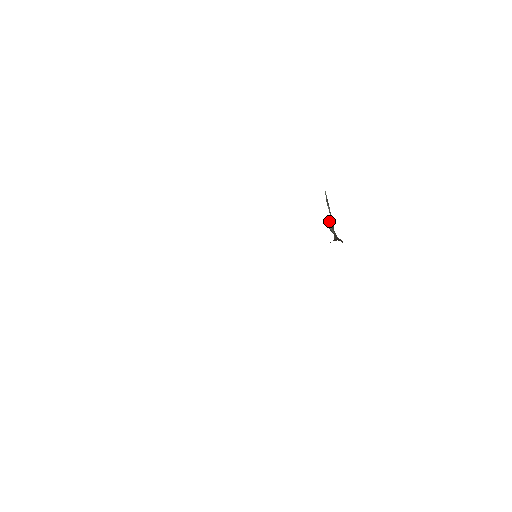
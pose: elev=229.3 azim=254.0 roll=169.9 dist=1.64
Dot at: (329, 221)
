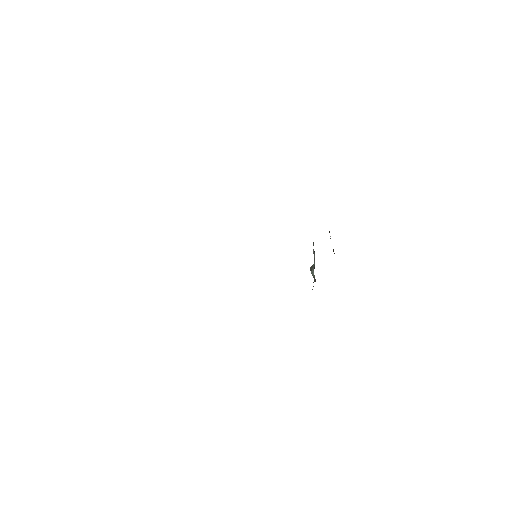
Dot at: (312, 266)
